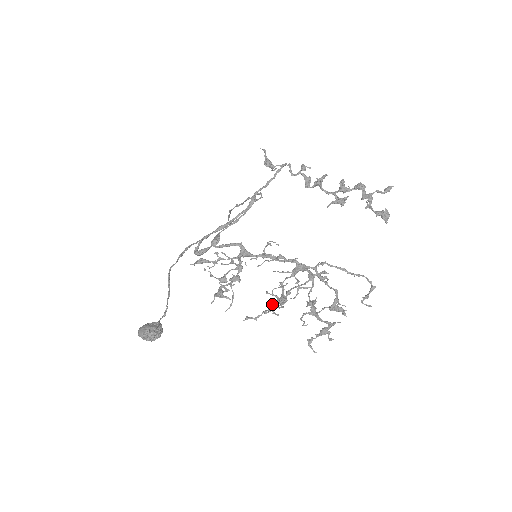
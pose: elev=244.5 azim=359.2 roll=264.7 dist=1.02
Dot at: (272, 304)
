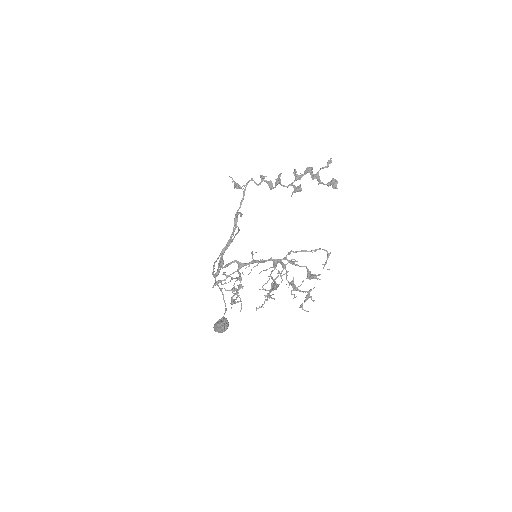
Dot at: (266, 296)
